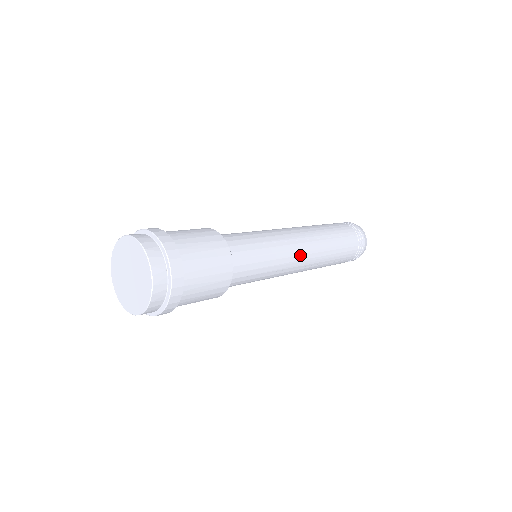
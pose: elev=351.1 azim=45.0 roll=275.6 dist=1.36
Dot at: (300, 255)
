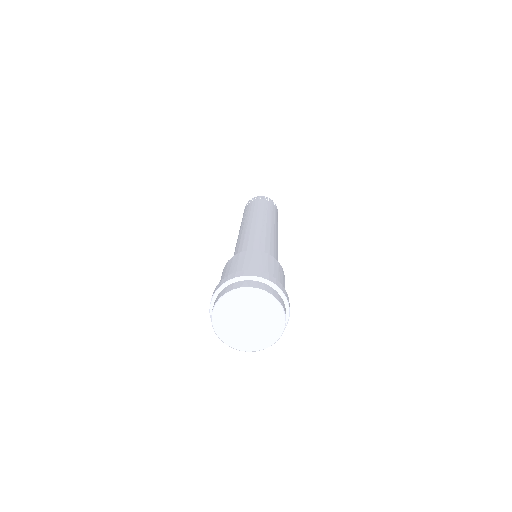
Dot at: occluded
